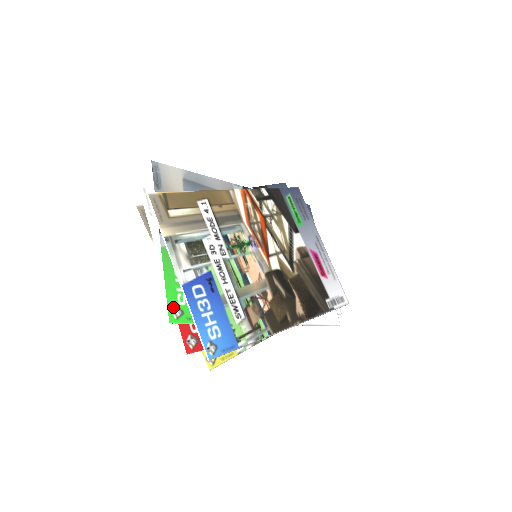
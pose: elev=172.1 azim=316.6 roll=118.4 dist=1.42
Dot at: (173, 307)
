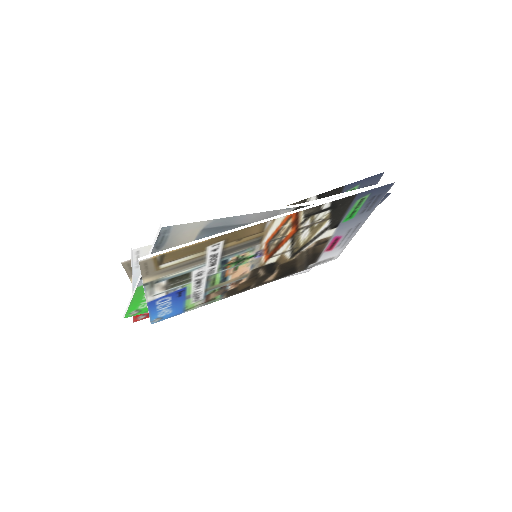
Dot at: (132, 312)
